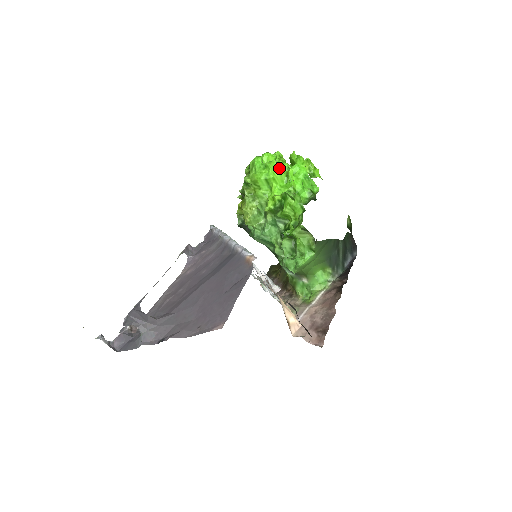
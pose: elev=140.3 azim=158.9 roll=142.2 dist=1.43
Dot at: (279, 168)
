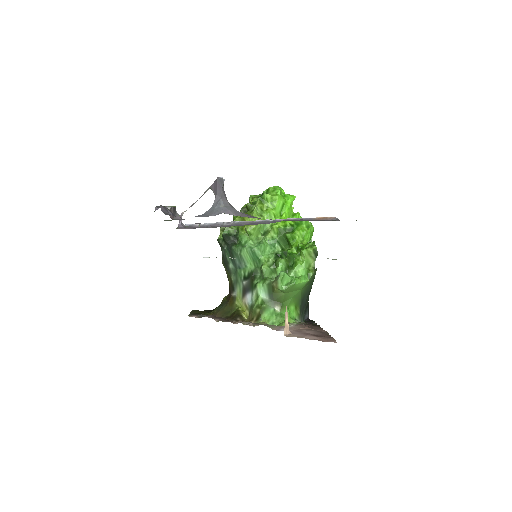
Dot at: occluded
